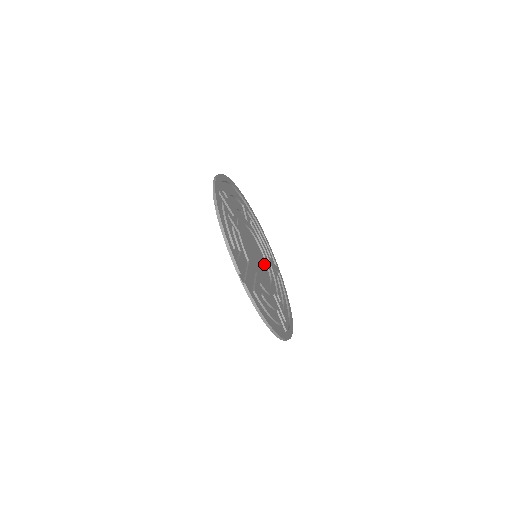
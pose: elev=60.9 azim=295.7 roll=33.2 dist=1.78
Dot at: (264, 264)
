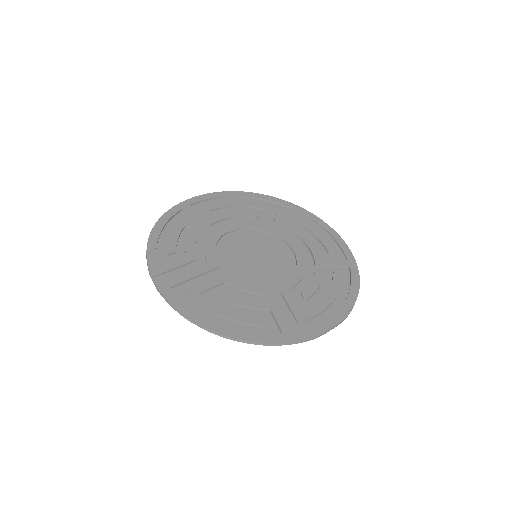
Dot at: (286, 262)
